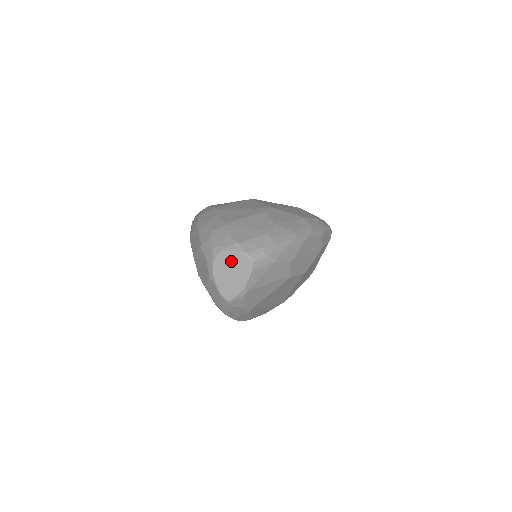
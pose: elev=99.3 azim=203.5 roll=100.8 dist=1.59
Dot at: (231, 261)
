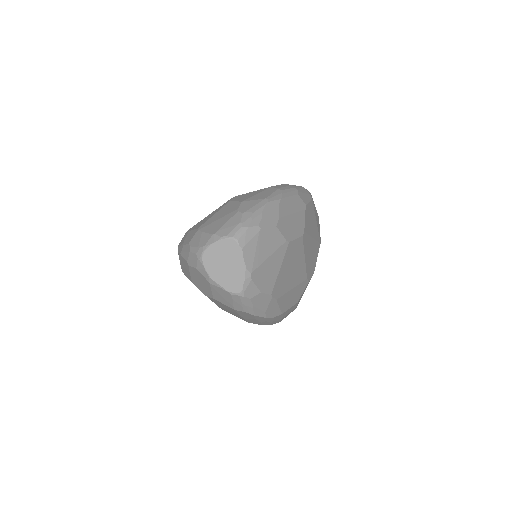
Dot at: (218, 253)
